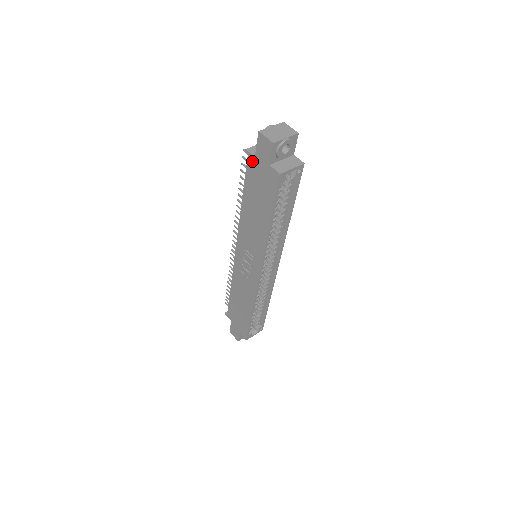
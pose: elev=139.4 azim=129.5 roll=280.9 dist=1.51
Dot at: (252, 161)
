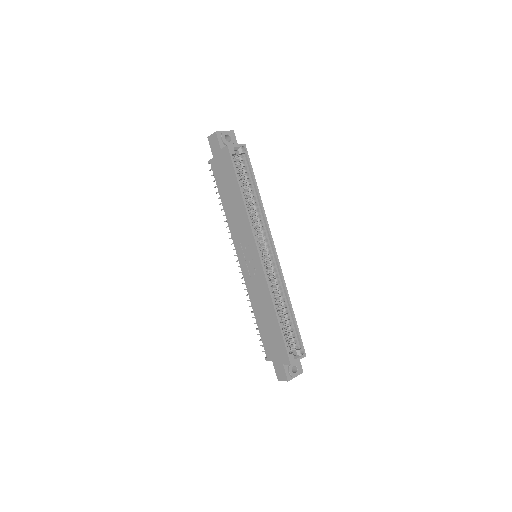
Dot at: (213, 163)
